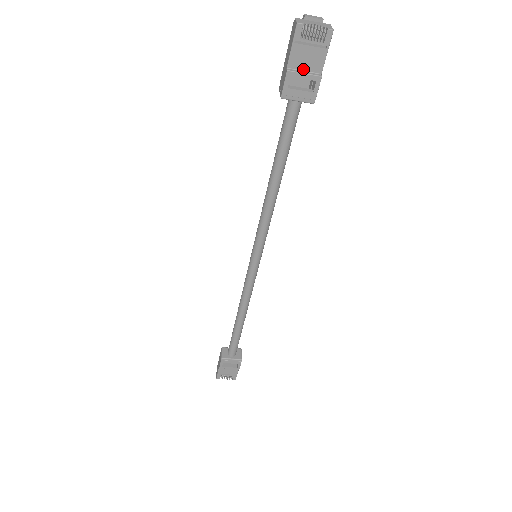
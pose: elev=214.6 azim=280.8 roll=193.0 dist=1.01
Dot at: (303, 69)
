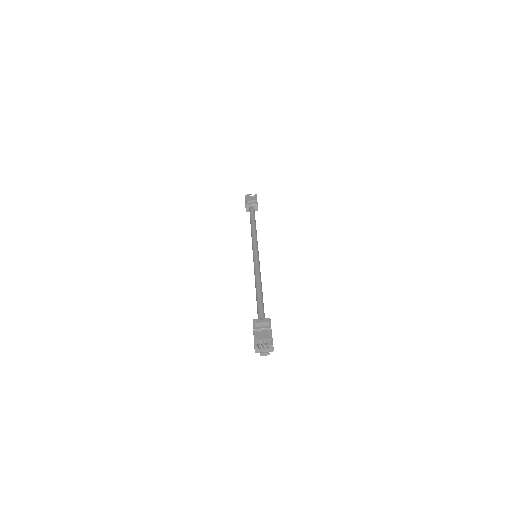
Dot at: (251, 201)
